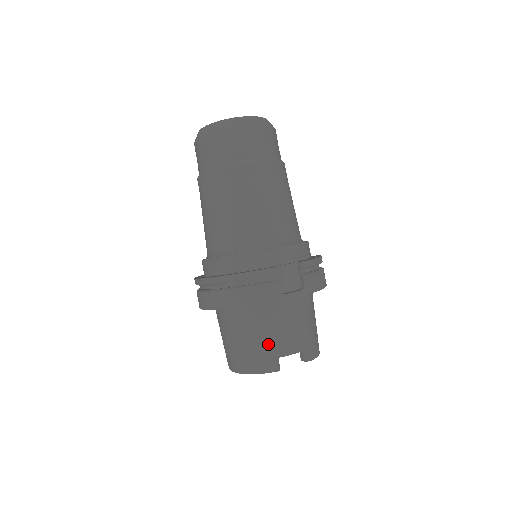
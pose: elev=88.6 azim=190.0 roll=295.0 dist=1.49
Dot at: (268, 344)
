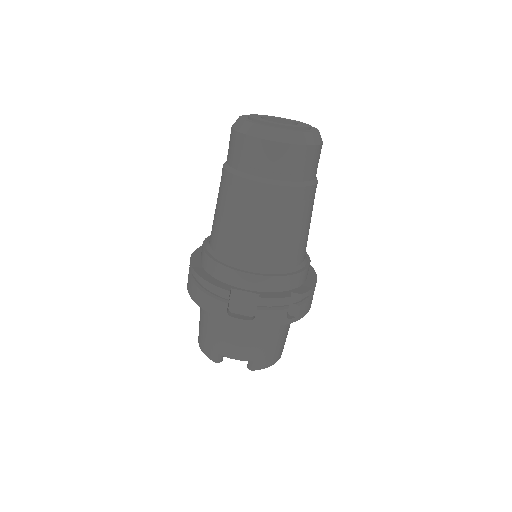
Dot at: (215, 340)
